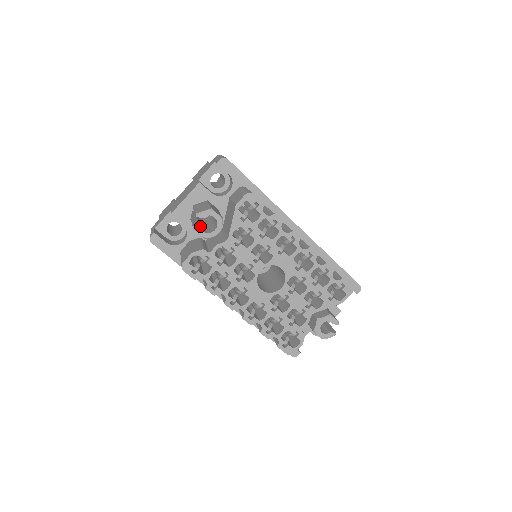
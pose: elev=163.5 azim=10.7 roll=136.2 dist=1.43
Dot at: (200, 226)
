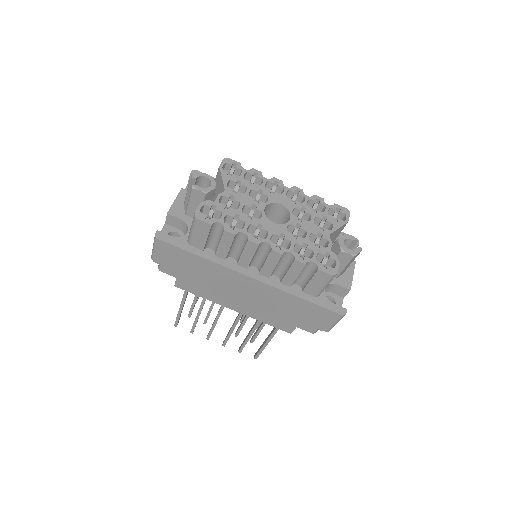
Dot at: (197, 197)
